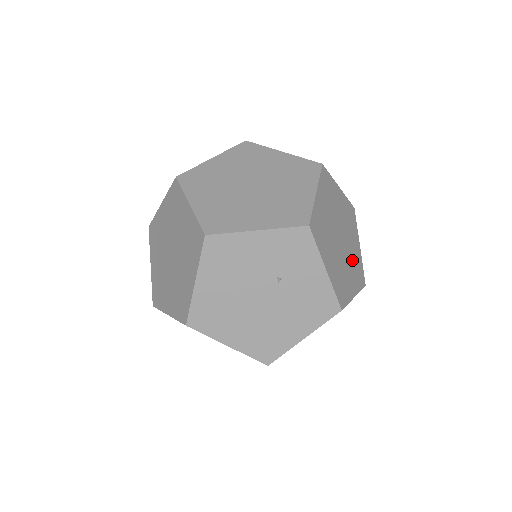
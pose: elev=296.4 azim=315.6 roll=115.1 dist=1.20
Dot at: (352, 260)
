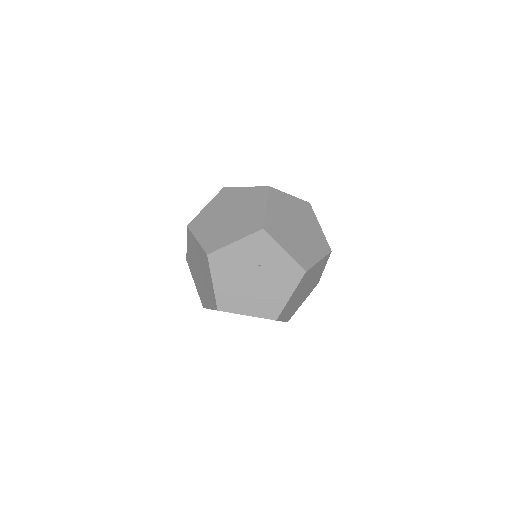
Dot at: (313, 238)
